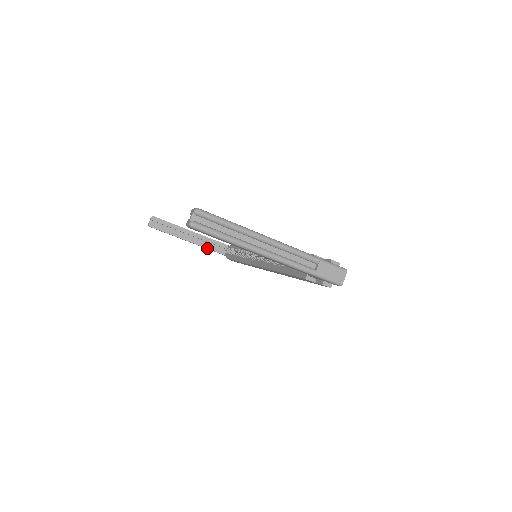
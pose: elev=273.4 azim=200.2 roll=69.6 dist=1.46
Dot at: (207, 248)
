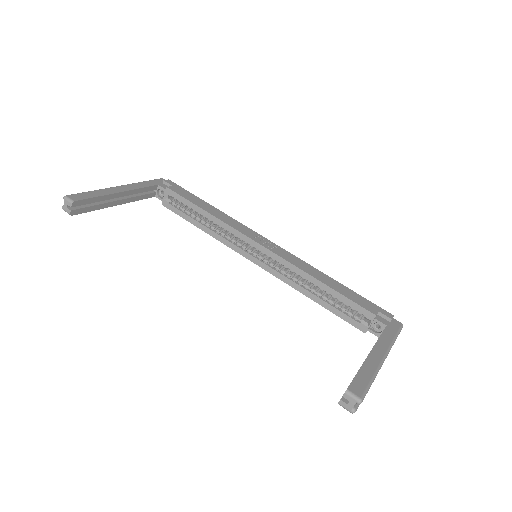
Dot at: (137, 200)
